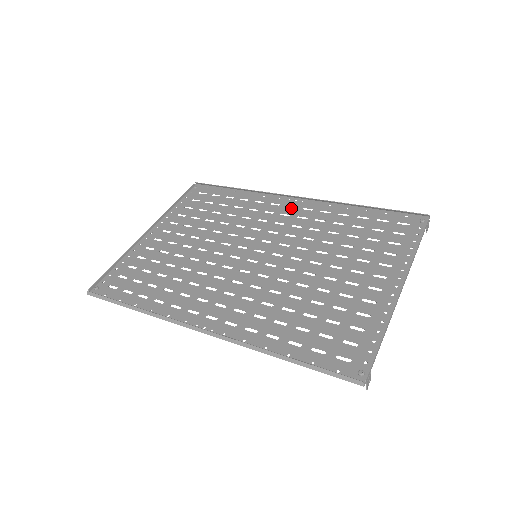
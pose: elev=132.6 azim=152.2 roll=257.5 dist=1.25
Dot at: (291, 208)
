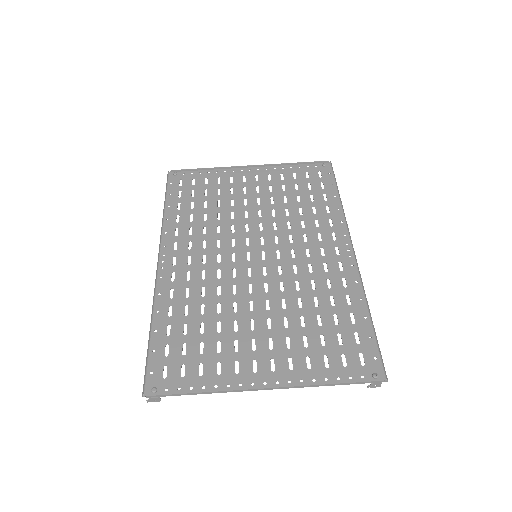
Dot at: (335, 252)
